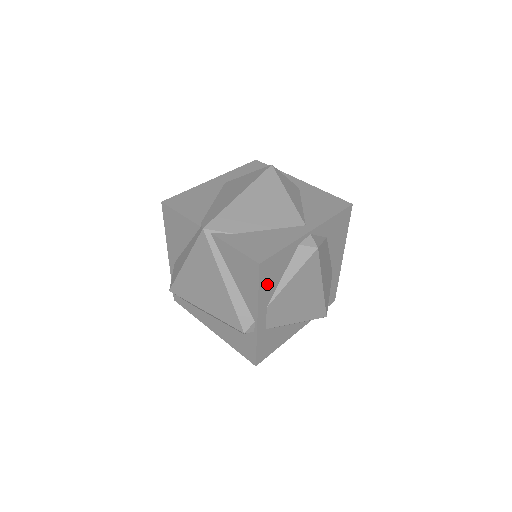
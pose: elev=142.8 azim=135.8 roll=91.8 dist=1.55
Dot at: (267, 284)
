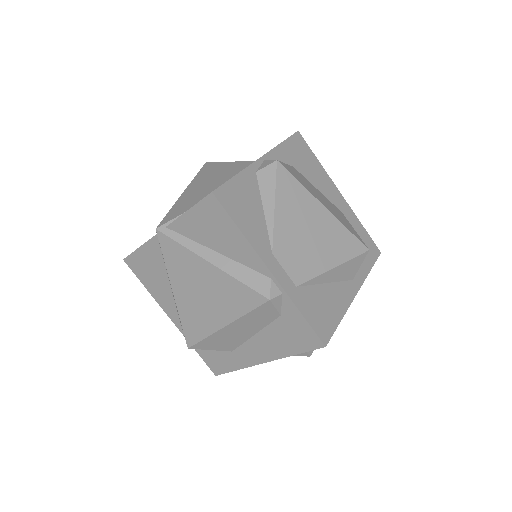
Dot at: (247, 221)
